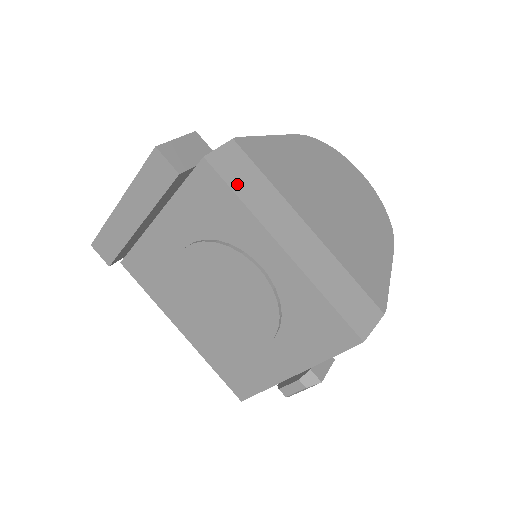
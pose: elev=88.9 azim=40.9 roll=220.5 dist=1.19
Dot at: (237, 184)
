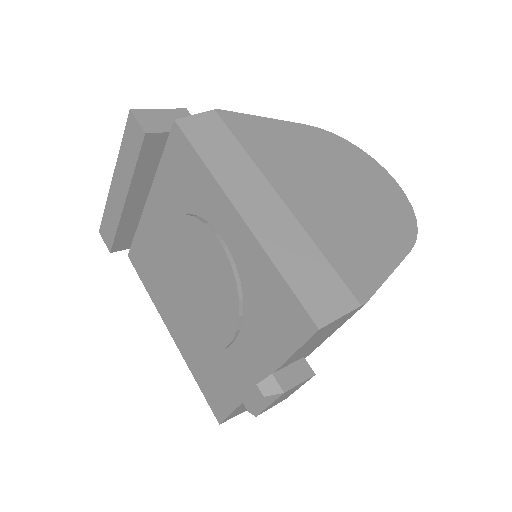
Dot at: (203, 146)
